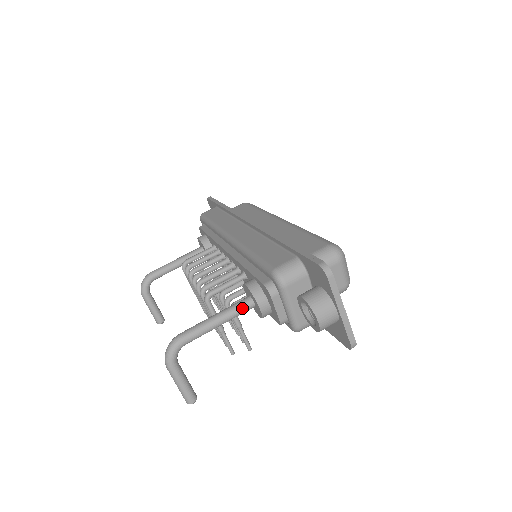
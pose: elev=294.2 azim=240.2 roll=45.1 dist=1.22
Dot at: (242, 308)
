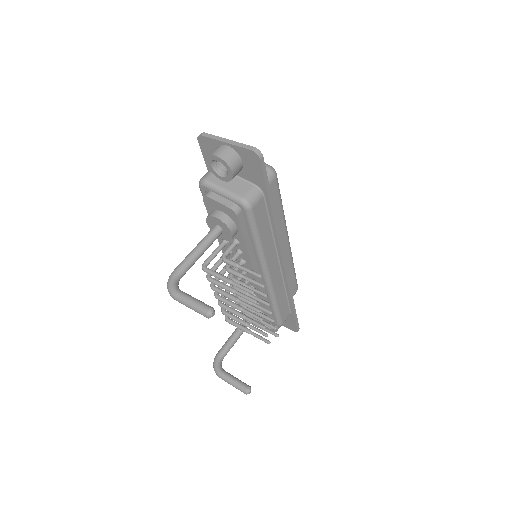
Dot at: (210, 232)
